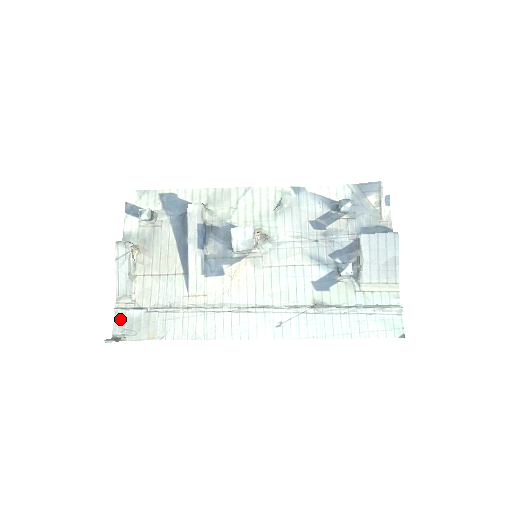
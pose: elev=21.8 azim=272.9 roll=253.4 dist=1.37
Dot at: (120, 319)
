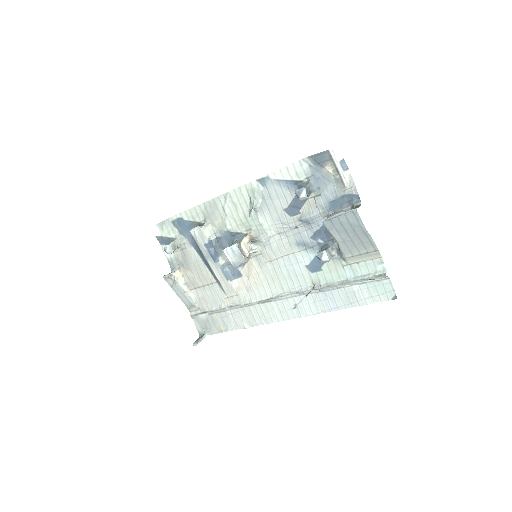
Dot at: (197, 322)
